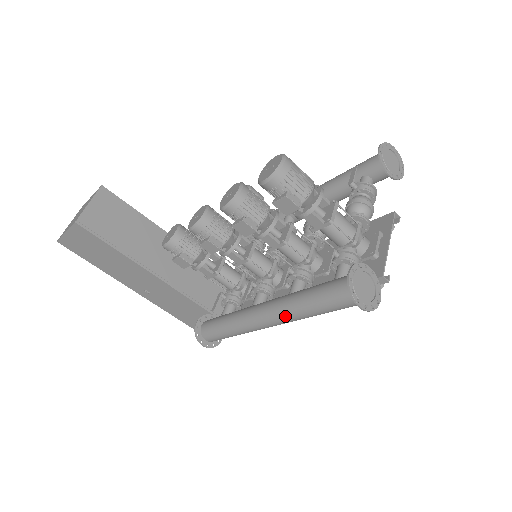
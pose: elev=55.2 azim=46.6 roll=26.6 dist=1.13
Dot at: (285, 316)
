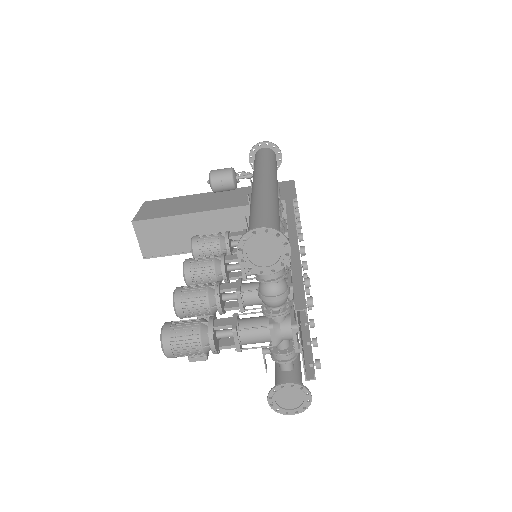
Dot at: occluded
